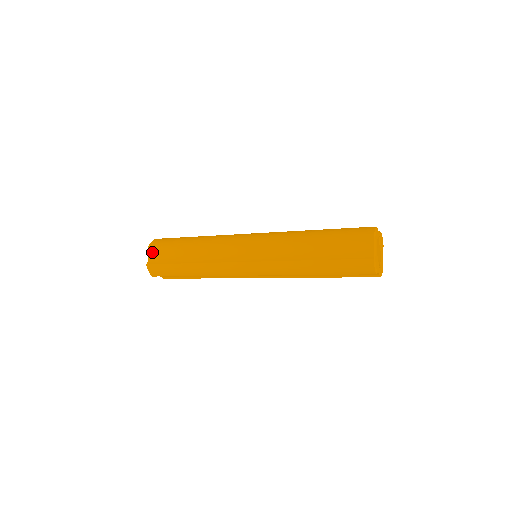
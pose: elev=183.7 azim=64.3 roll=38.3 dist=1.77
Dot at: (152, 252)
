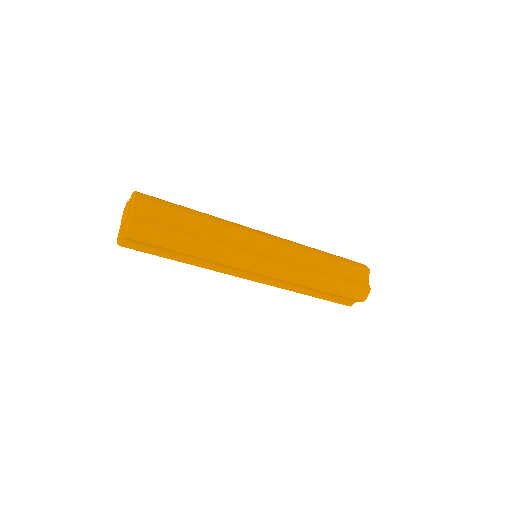
Dot at: (140, 206)
